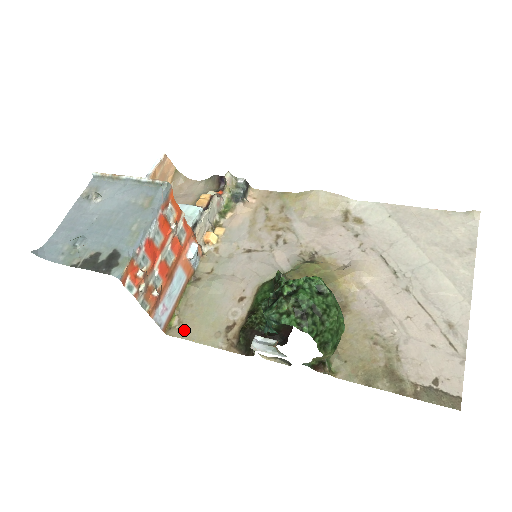
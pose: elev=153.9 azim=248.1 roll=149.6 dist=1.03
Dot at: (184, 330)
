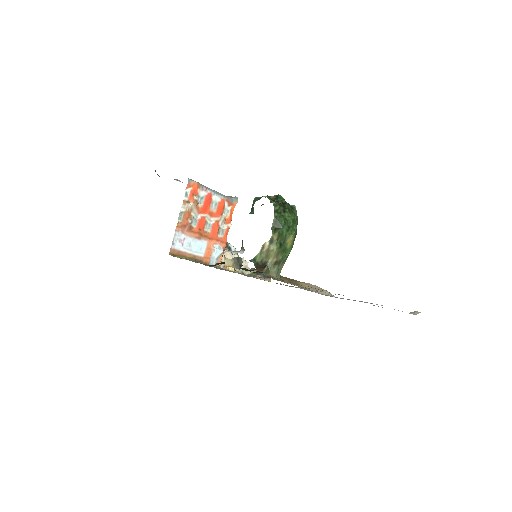
Dot at: occluded
